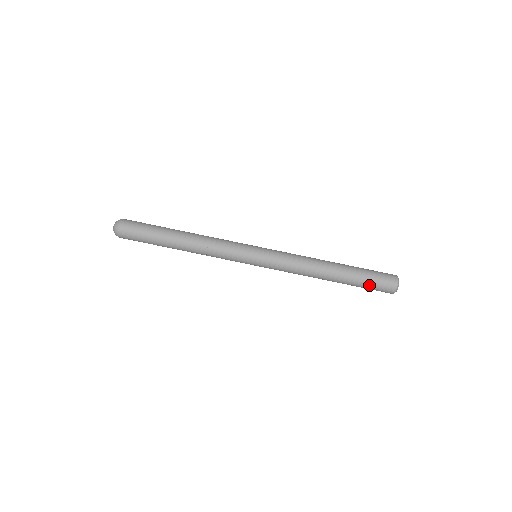
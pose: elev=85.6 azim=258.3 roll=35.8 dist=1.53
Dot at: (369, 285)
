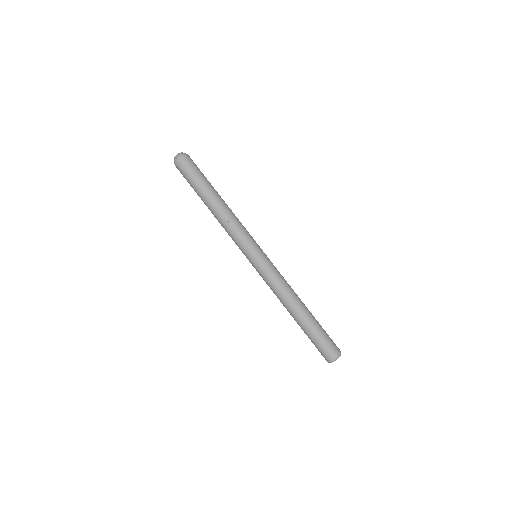
Dot at: (315, 343)
